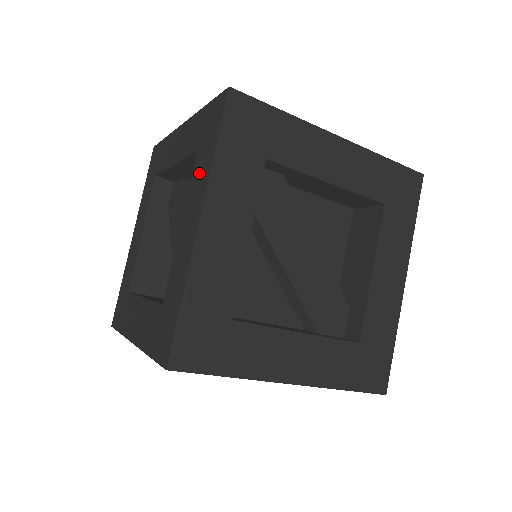
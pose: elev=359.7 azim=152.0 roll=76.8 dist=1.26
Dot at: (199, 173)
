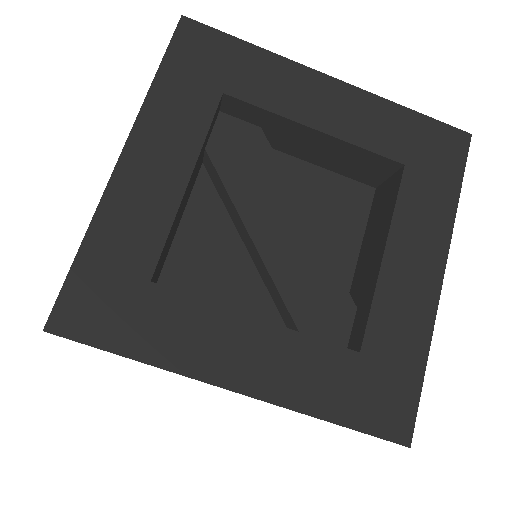
Dot at: occluded
